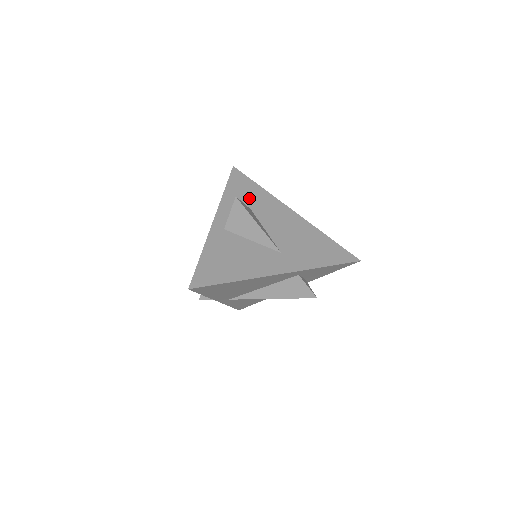
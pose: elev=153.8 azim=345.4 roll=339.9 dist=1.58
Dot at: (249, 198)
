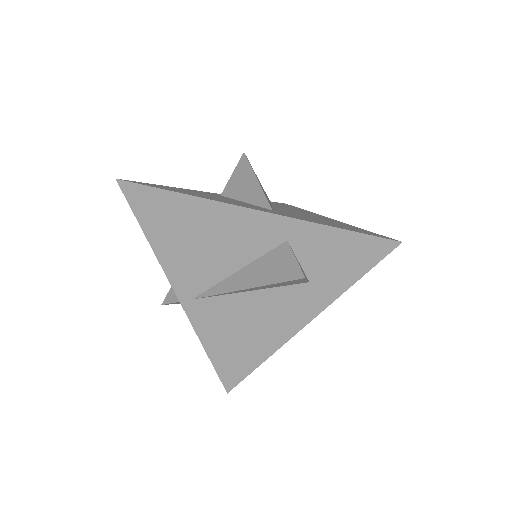
Dot at: (279, 205)
